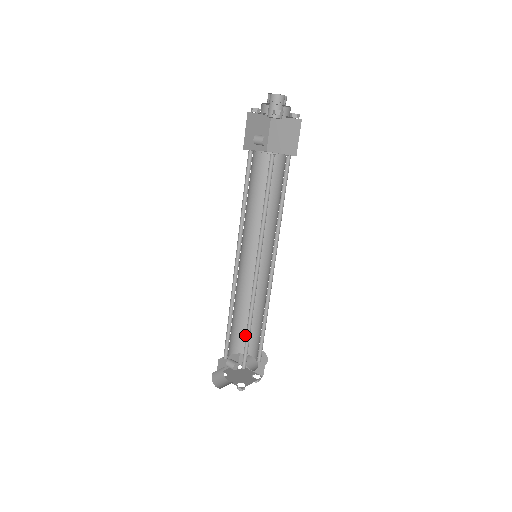
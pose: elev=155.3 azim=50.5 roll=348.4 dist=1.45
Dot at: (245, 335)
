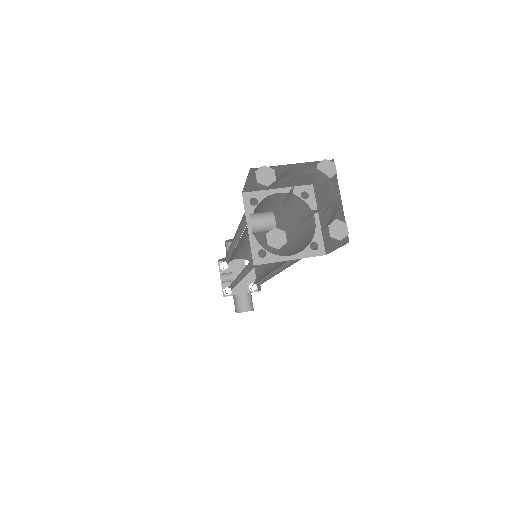
Dot at: occluded
